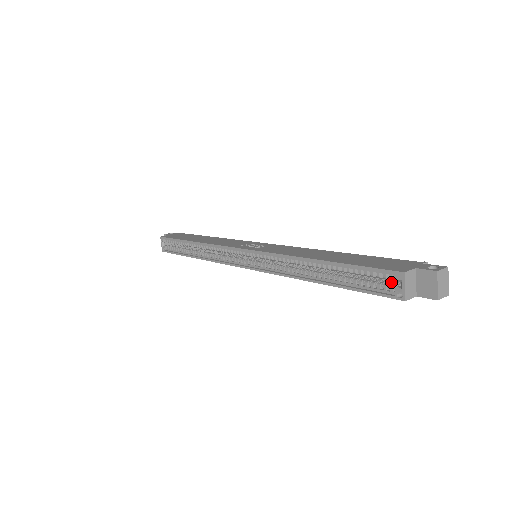
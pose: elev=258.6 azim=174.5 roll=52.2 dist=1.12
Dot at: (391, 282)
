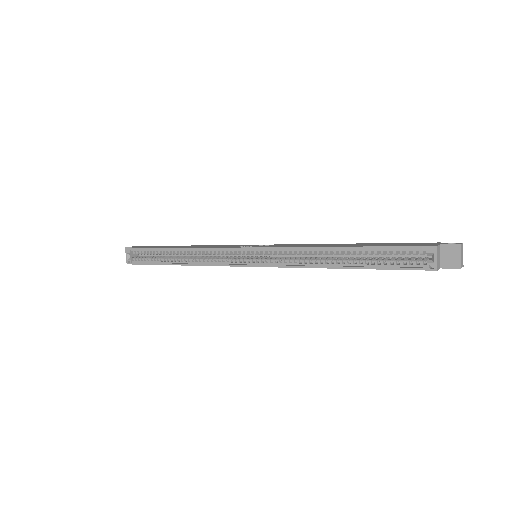
Dot at: (419, 258)
